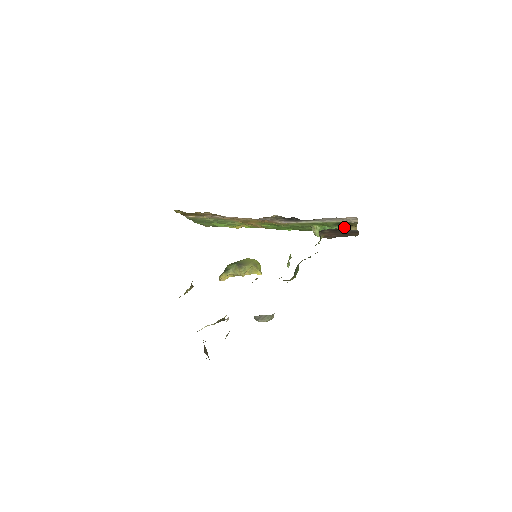
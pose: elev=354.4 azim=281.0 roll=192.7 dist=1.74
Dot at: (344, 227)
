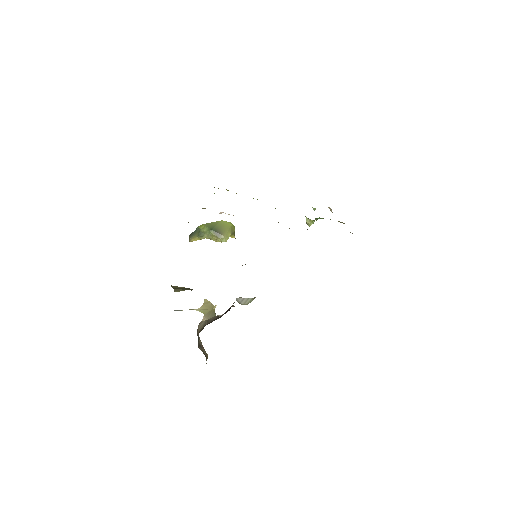
Dot at: occluded
